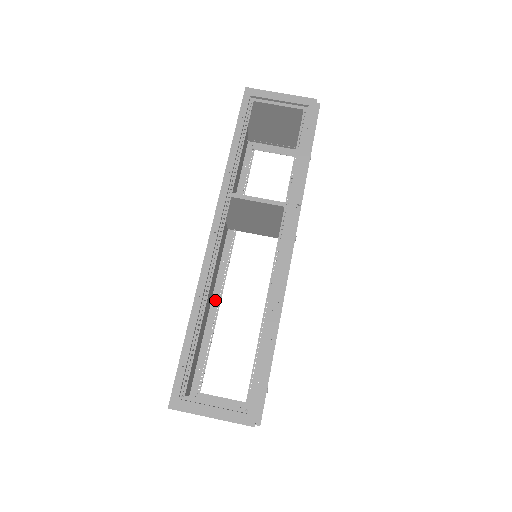
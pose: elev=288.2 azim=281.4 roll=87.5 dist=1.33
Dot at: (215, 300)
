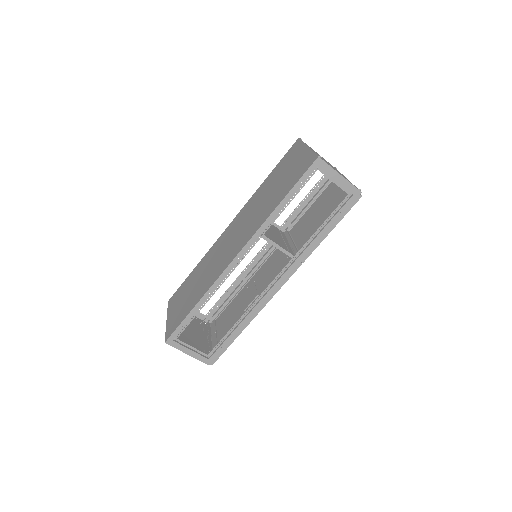
Dot at: occluded
